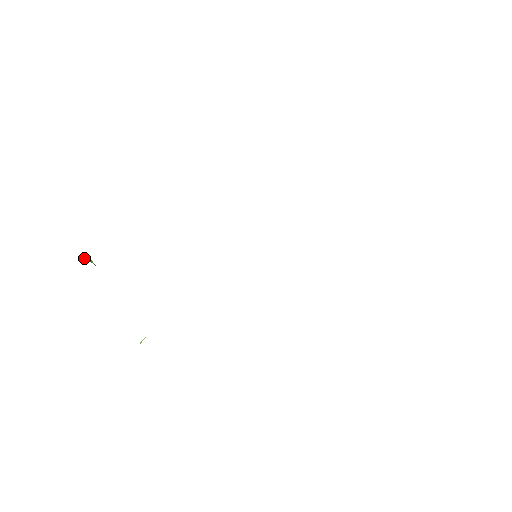
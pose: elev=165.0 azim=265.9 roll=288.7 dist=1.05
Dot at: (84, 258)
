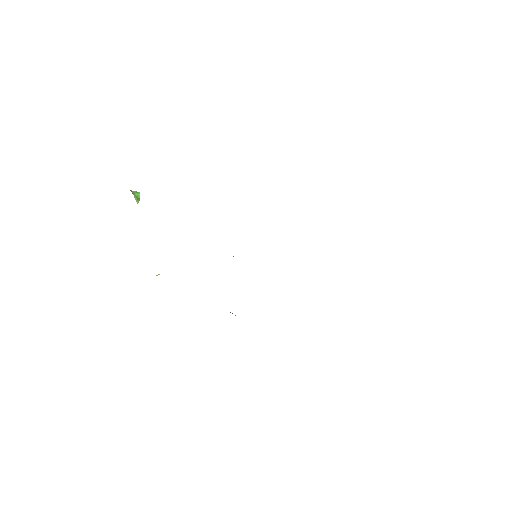
Dot at: (132, 191)
